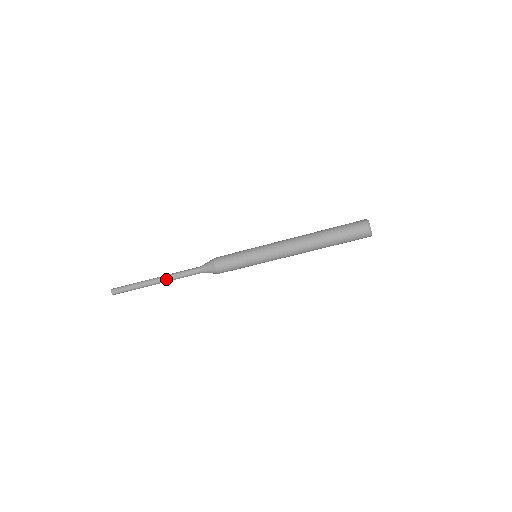
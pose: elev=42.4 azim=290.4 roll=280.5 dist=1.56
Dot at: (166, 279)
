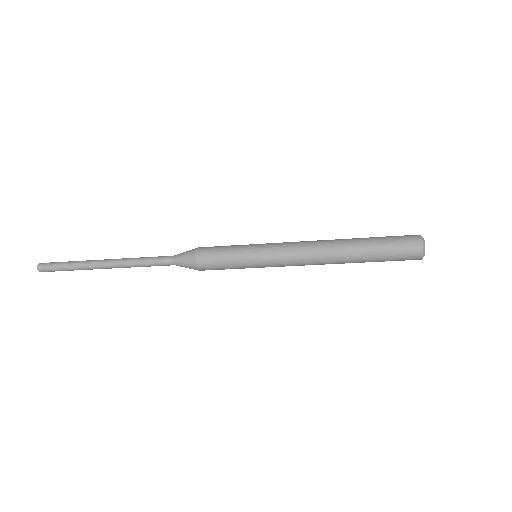
Dot at: (121, 265)
